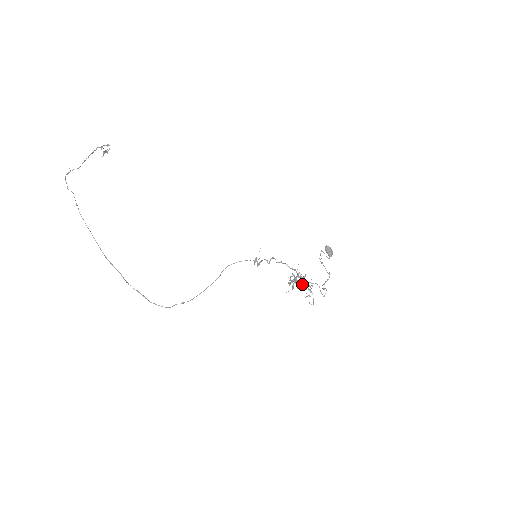
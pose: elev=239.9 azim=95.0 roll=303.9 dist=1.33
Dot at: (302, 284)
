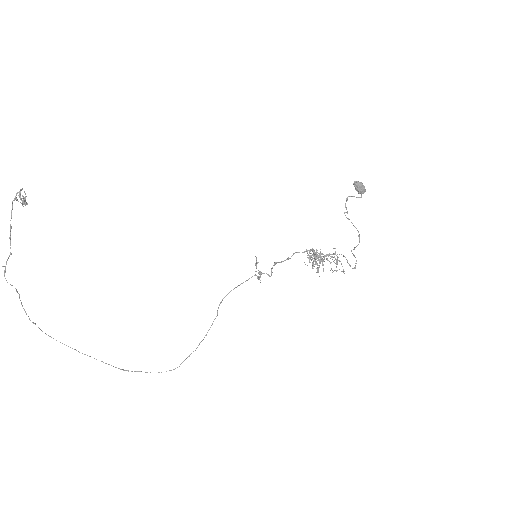
Dot at: (325, 256)
